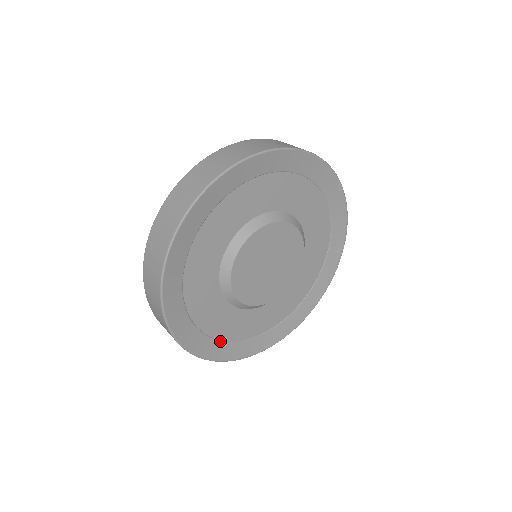
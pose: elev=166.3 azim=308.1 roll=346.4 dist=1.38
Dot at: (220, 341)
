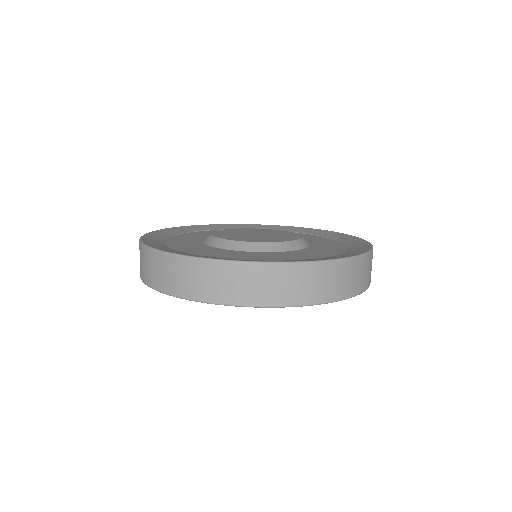
Dot at: occluded
